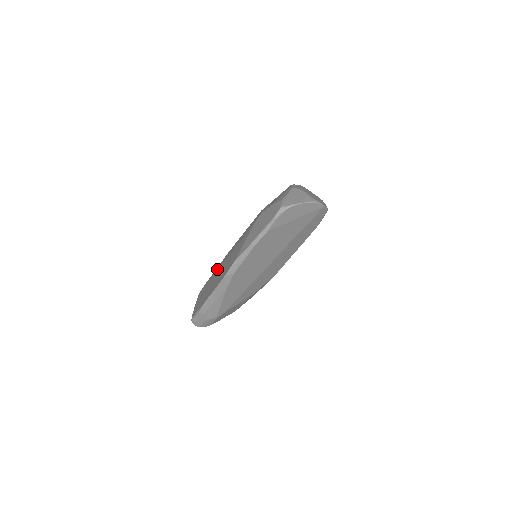
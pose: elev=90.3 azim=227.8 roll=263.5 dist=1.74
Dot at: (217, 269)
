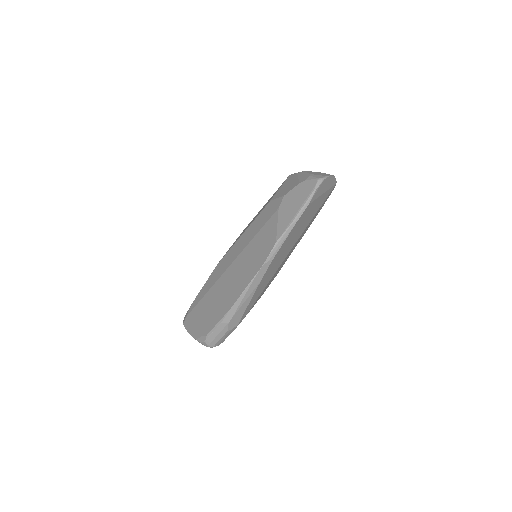
Dot at: (216, 279)
